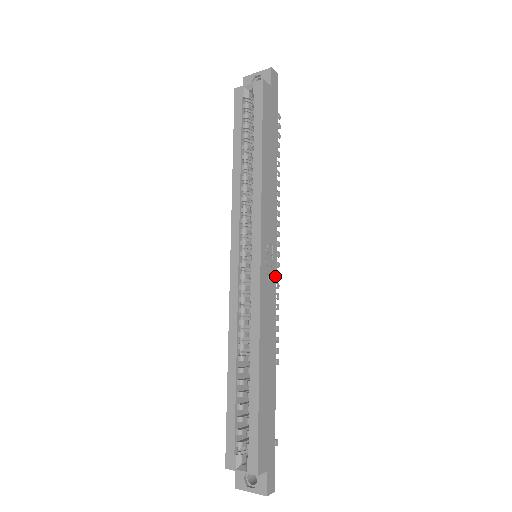
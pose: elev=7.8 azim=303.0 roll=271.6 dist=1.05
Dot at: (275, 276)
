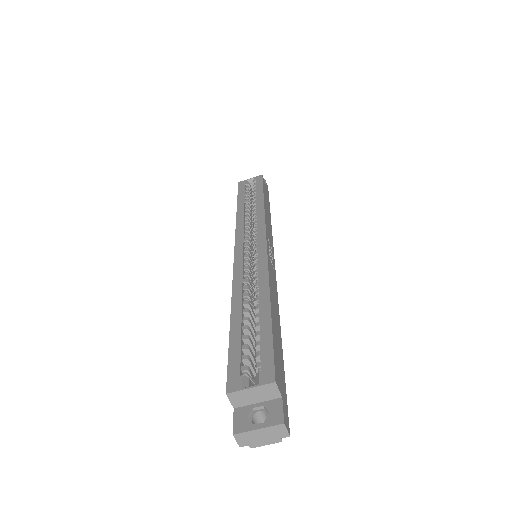
Dot at: (274, 268)
